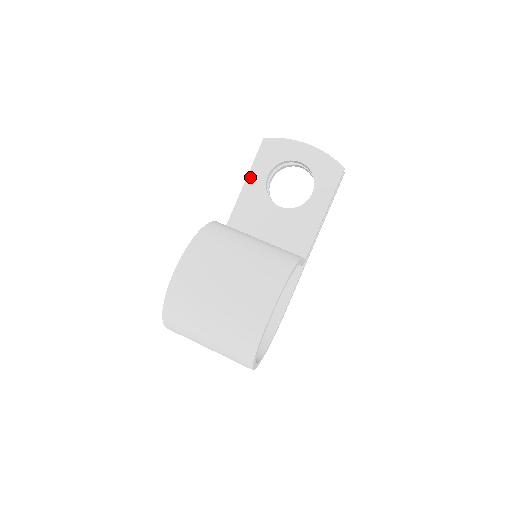
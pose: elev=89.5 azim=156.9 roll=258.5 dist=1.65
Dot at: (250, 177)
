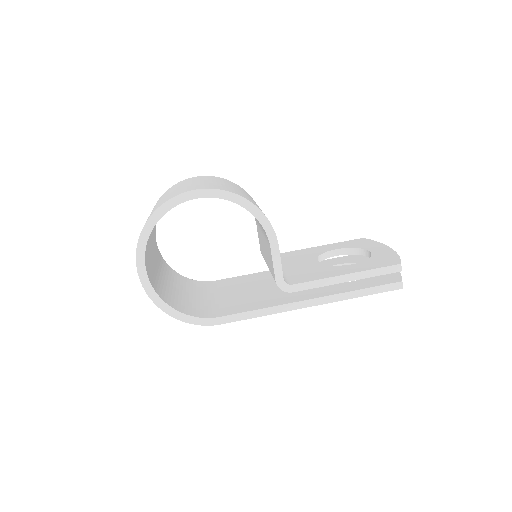
Dot at: (324, 246)
